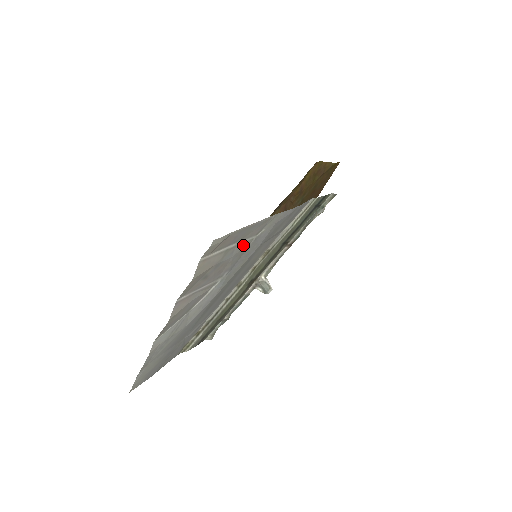
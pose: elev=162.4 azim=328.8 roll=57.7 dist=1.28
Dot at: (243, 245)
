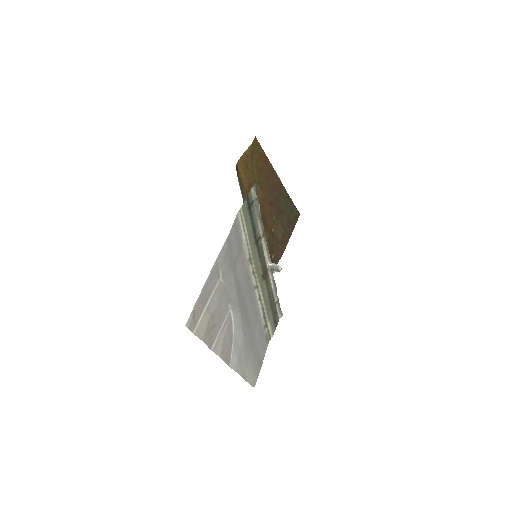
Dot at: (217, 291)
